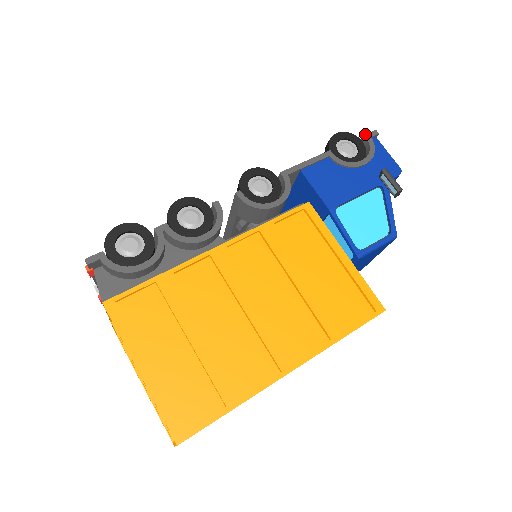
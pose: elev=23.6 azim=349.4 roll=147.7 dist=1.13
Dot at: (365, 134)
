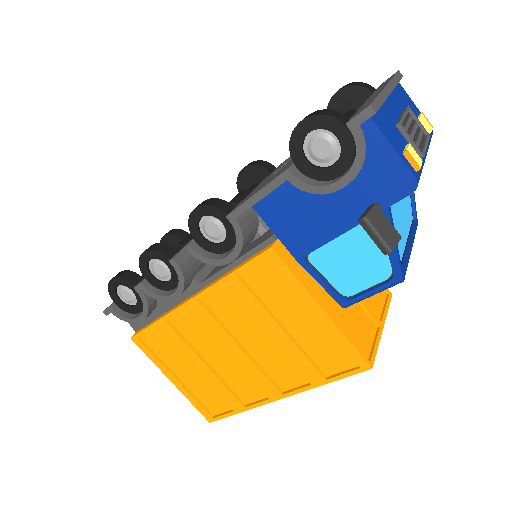
Dot at: occluded
